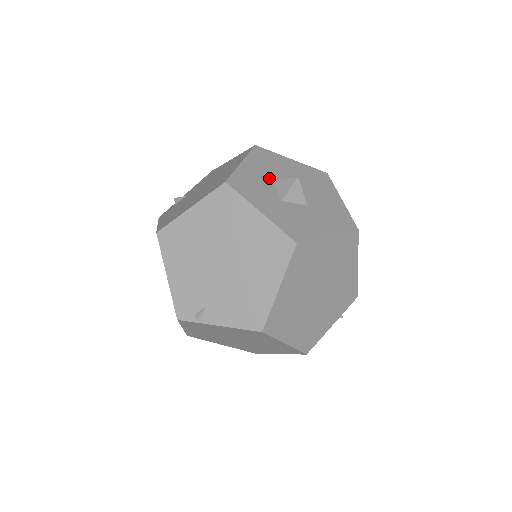
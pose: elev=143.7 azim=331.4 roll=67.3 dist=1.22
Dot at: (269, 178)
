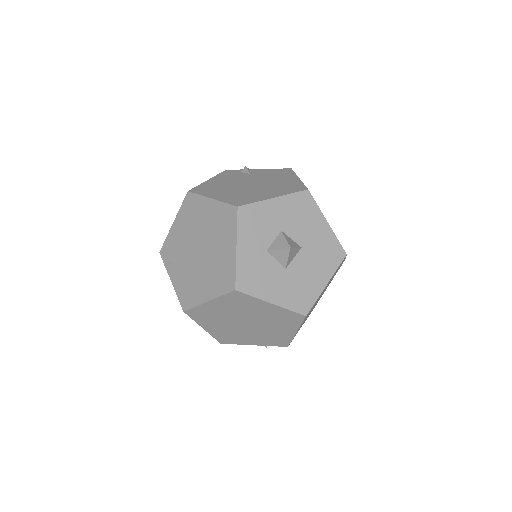
Dot at: (281, 226)
